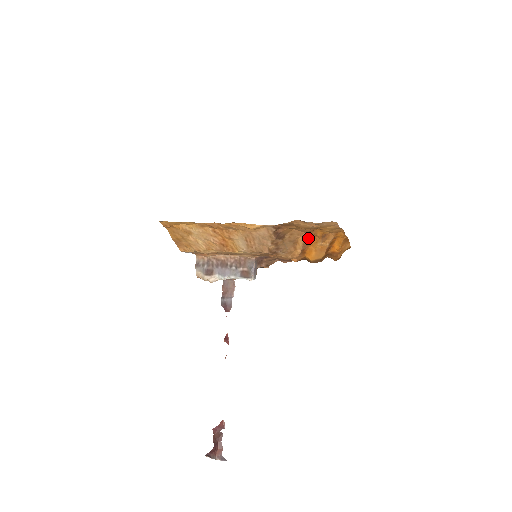
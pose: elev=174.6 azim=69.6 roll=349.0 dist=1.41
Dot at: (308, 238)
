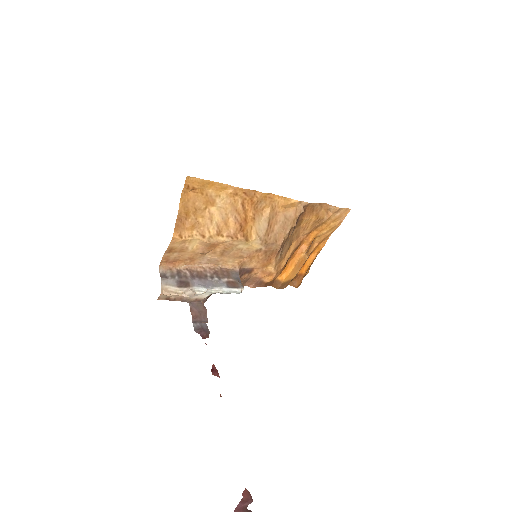
Dot at: (298, 245)
